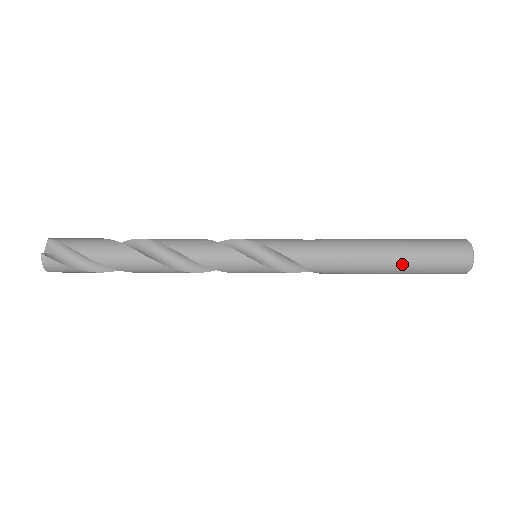
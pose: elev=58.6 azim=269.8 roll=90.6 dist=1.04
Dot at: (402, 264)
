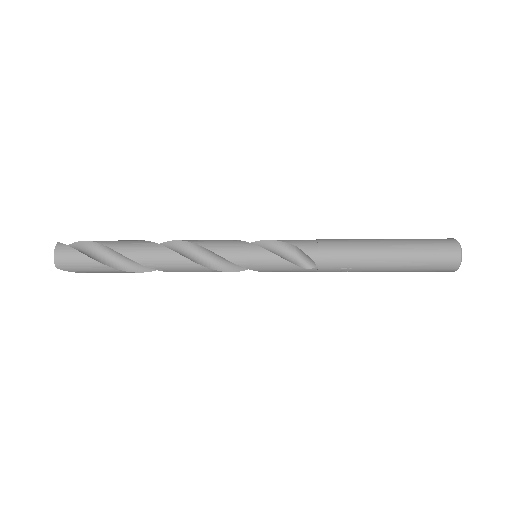
Dot at: (393, 246)
